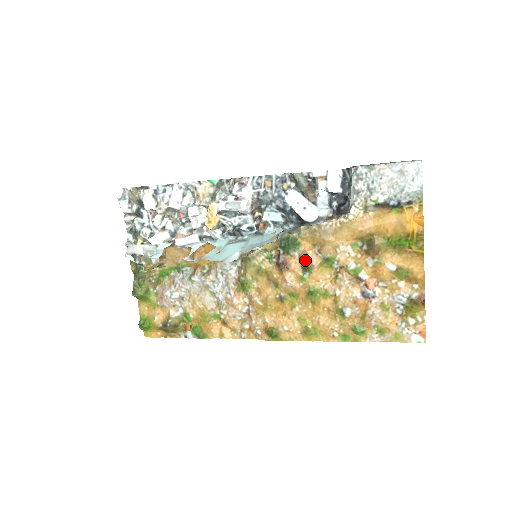
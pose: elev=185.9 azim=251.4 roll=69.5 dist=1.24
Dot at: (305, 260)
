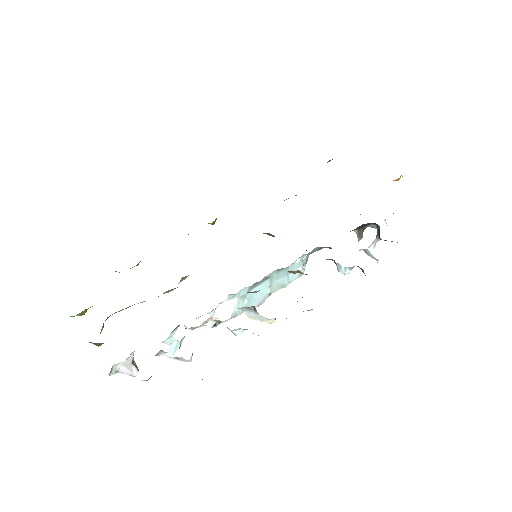
Dot at: occluded
